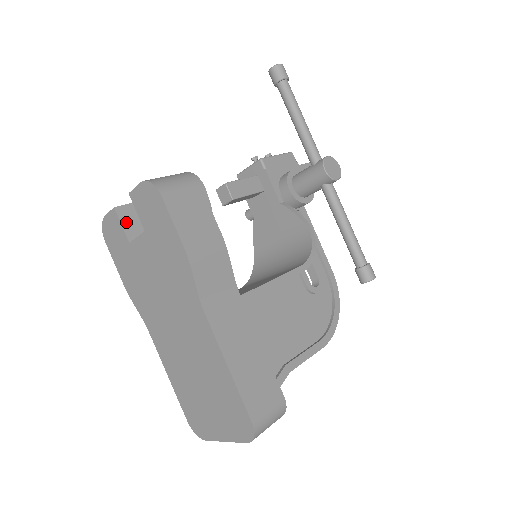
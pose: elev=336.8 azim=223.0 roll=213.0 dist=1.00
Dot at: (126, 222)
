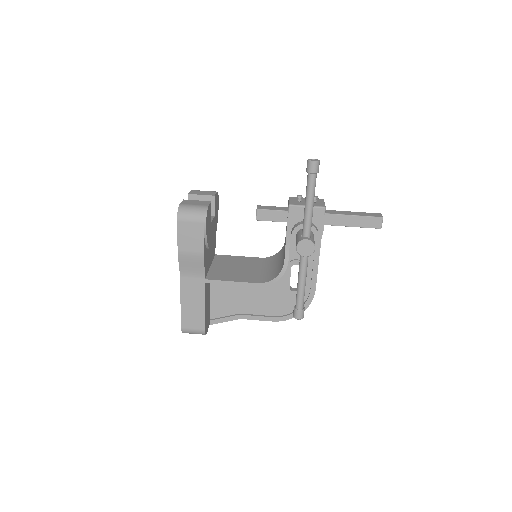
Dot at: occluded
